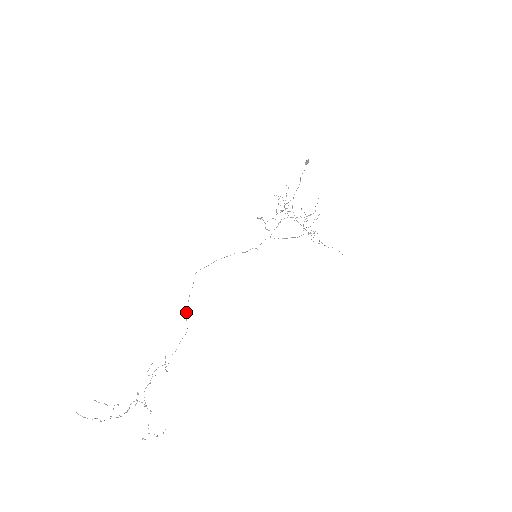
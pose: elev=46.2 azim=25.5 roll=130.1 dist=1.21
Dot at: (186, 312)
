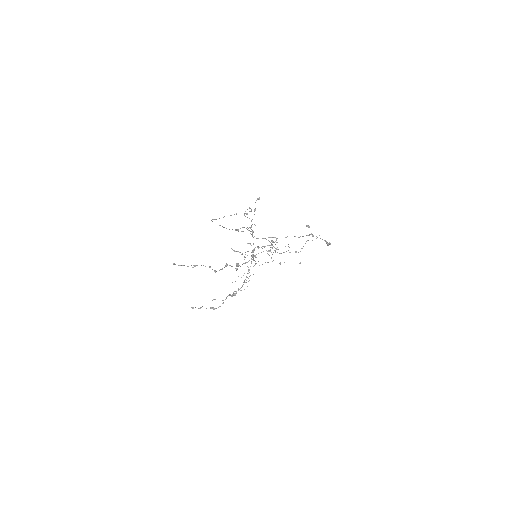
Dot at: occluded
